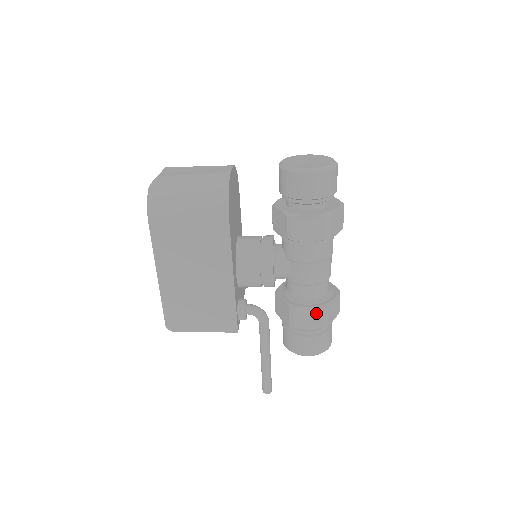
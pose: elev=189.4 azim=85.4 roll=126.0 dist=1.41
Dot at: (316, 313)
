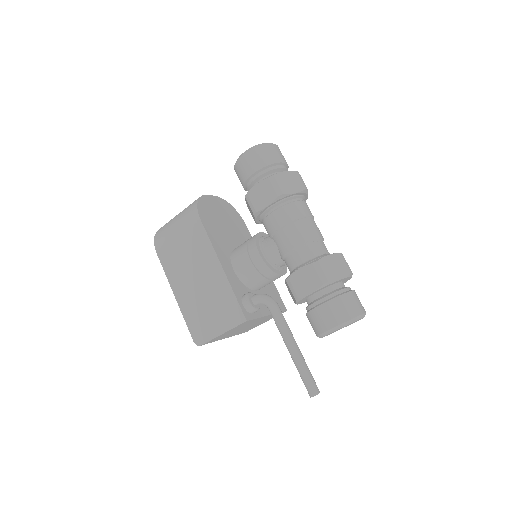
Dot at: (309, 272)
